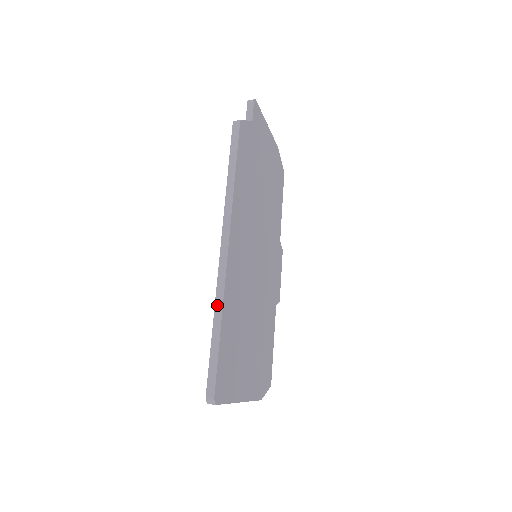
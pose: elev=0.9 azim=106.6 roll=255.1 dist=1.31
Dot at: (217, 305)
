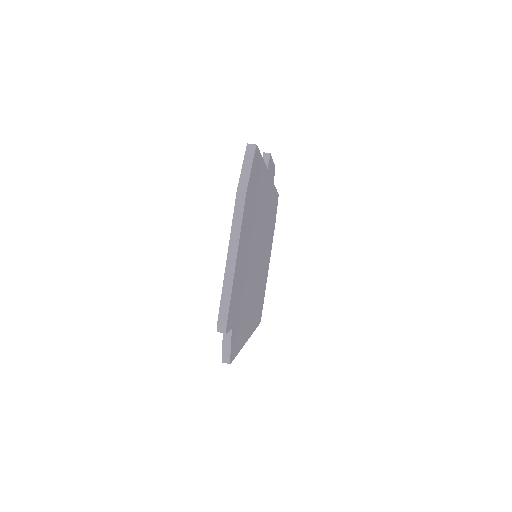
Dot at: occluded
